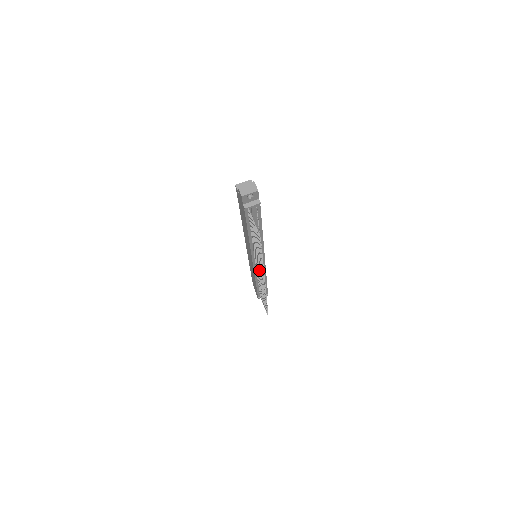
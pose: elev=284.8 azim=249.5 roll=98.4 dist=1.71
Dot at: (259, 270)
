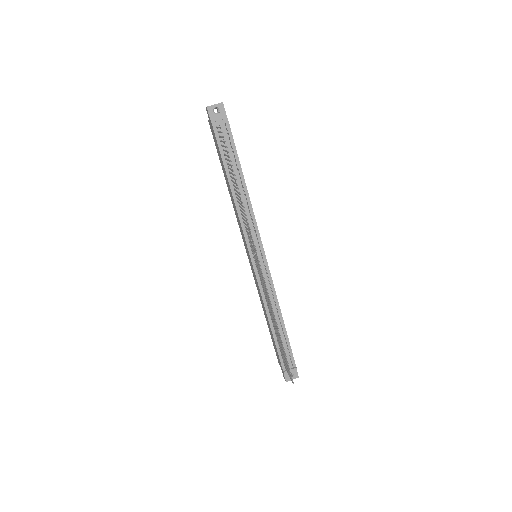
Dot at: (254, 253)
